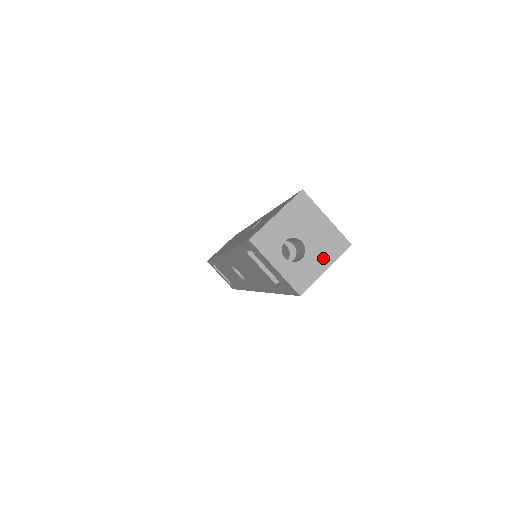
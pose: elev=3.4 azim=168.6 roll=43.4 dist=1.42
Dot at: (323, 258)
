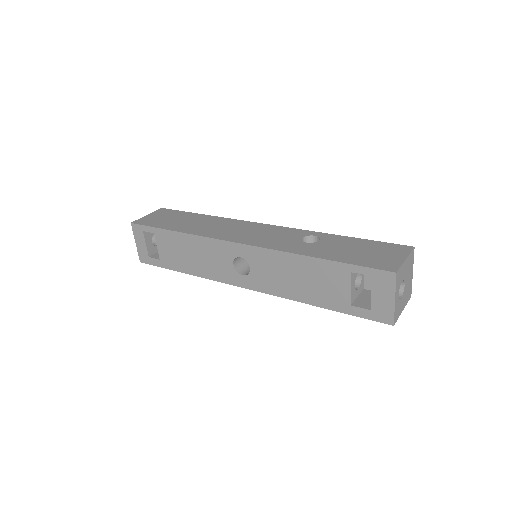
Dot at: (405, 301)
